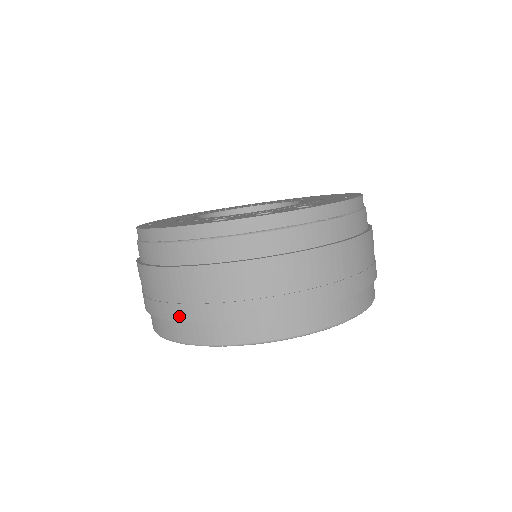
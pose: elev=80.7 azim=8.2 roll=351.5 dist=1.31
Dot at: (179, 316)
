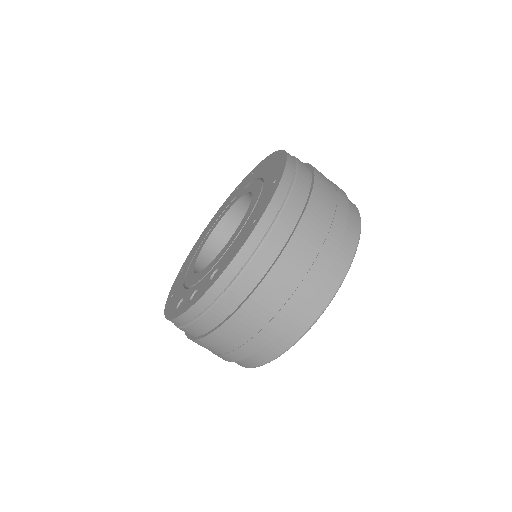
Dot at: occluded
